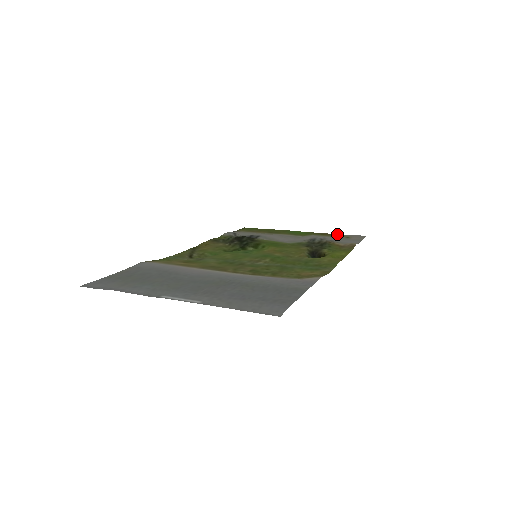
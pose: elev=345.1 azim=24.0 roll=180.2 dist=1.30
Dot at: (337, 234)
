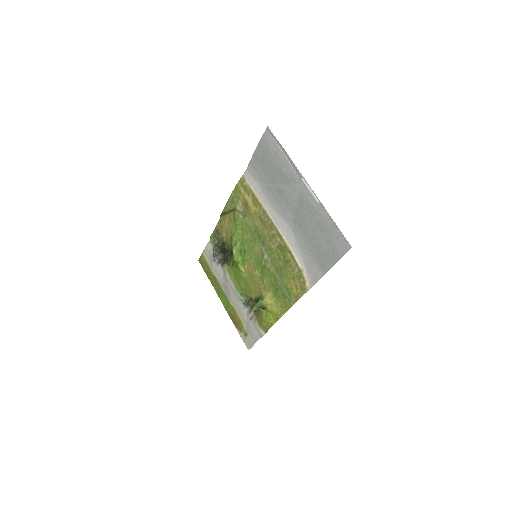
Dot at: (237, 329)
